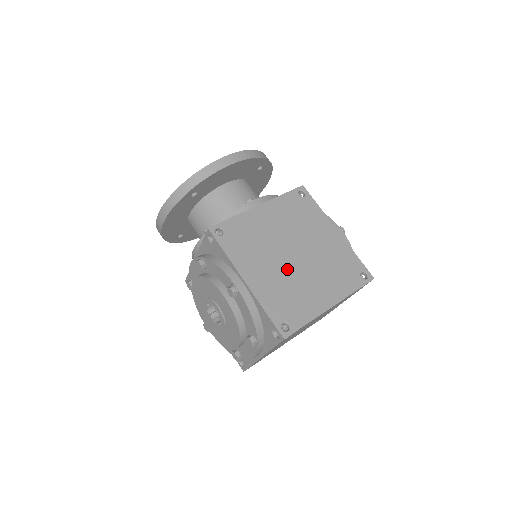
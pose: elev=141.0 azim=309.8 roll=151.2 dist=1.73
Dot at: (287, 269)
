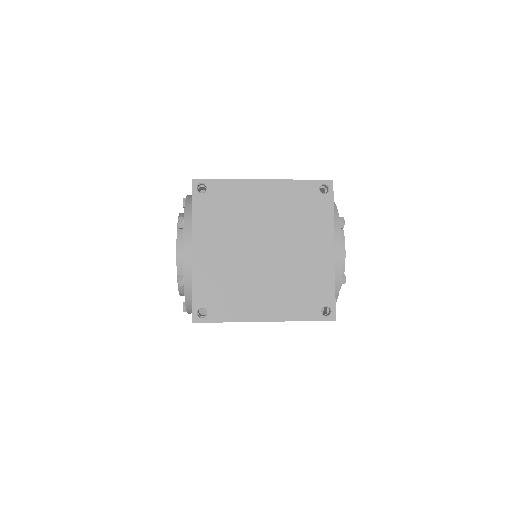
Dot at: occluded
